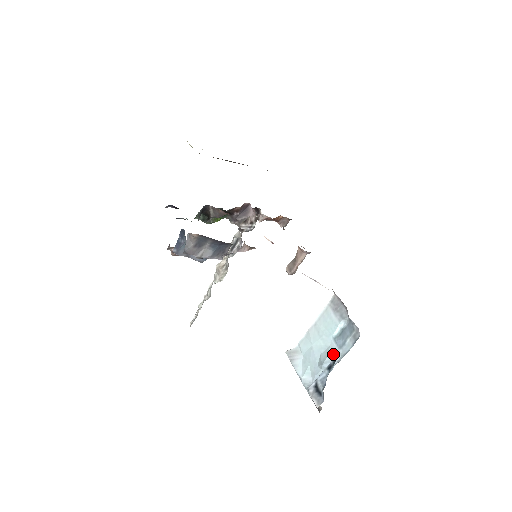
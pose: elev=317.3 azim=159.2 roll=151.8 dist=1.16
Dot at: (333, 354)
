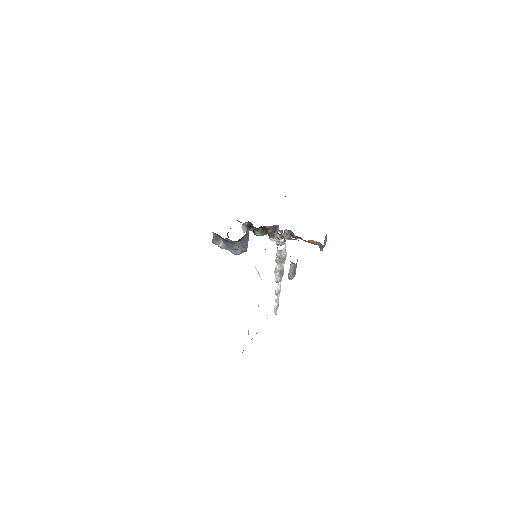
Dot at: occluded
